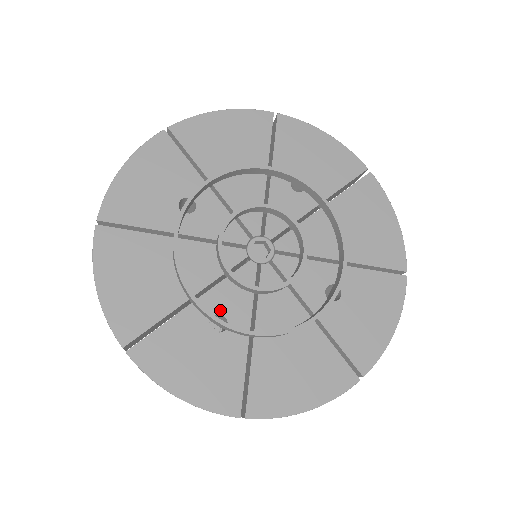
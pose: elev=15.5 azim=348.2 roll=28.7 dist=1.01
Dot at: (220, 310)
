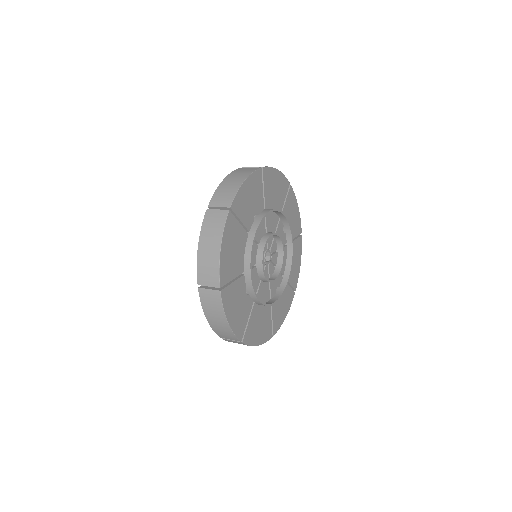
Dot at: (276, 288)
